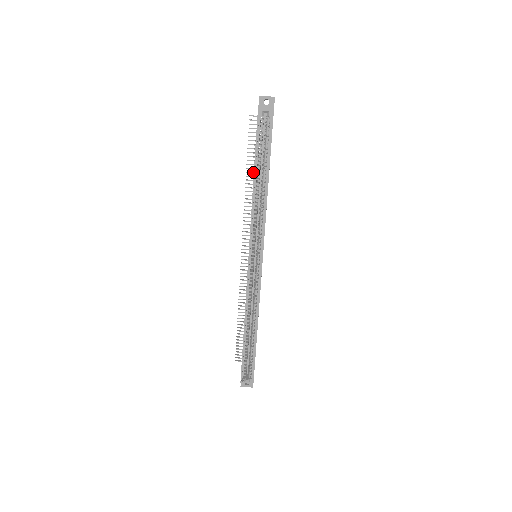
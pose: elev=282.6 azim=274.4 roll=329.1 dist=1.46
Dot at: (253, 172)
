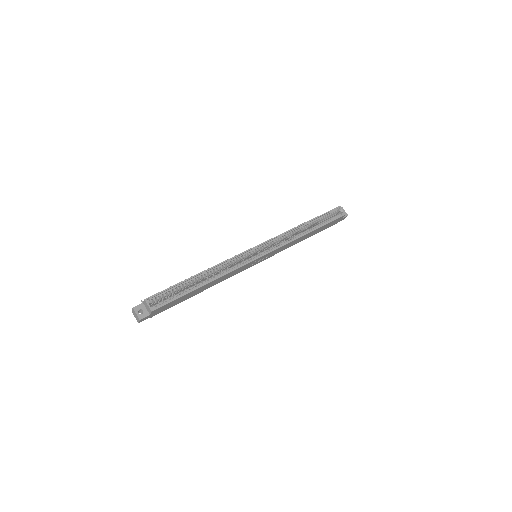
Dot at: occluded
